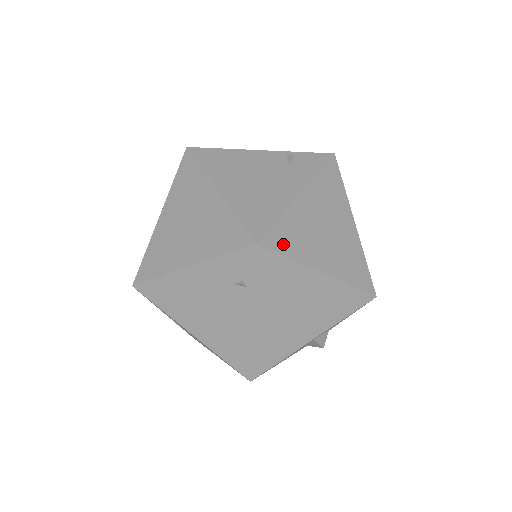
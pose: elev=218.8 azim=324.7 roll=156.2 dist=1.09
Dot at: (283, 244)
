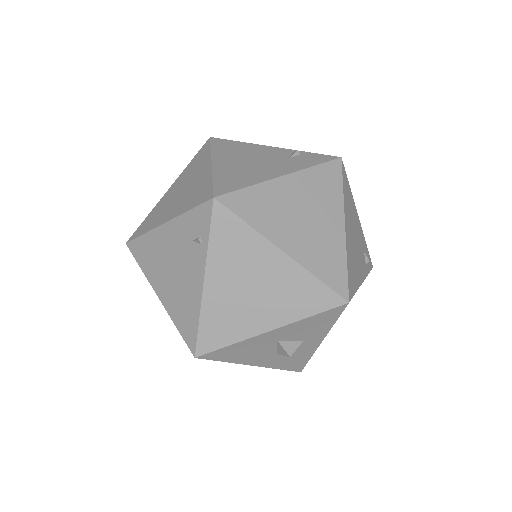
Dot at: (245, 209)
